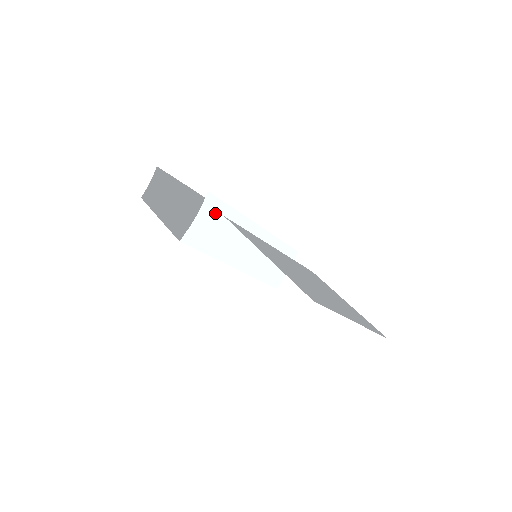
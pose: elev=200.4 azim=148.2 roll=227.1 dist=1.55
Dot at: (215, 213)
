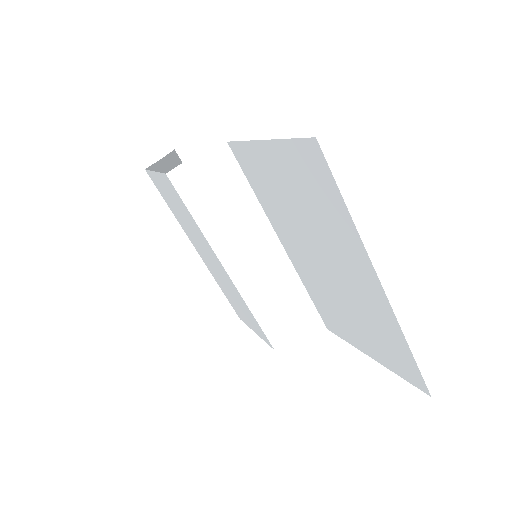
Dot at: (219, 170)
